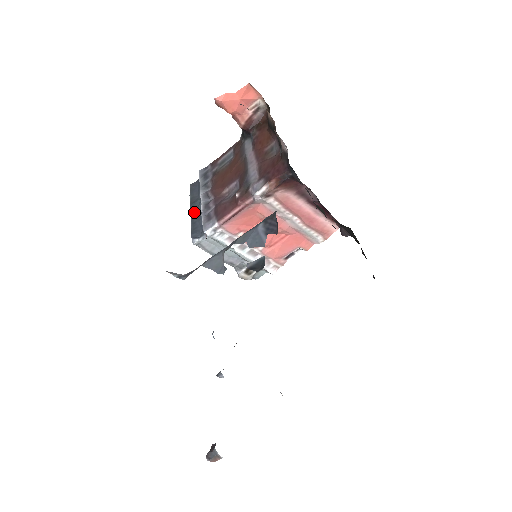
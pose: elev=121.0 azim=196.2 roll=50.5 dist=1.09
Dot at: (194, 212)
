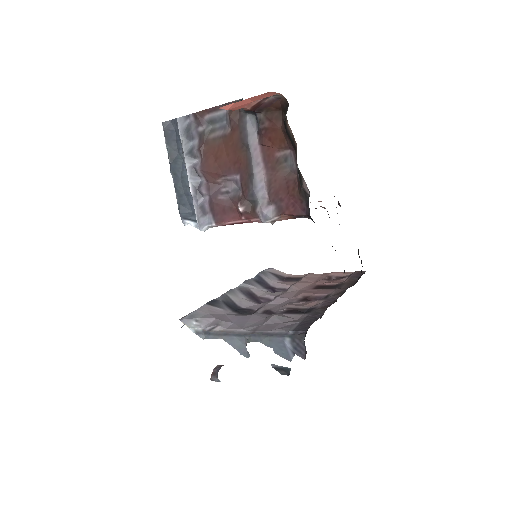
Dot at: (177, 178)
